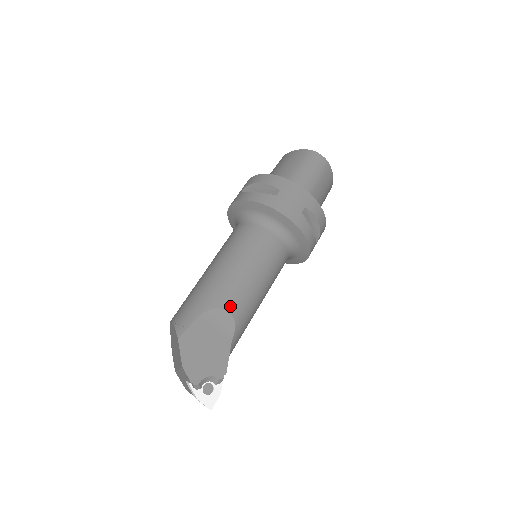
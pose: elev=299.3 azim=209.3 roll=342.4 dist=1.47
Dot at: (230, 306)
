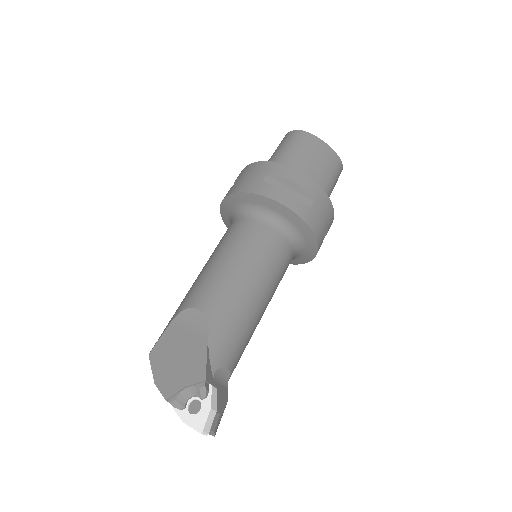
Dot at: (198, 302)
